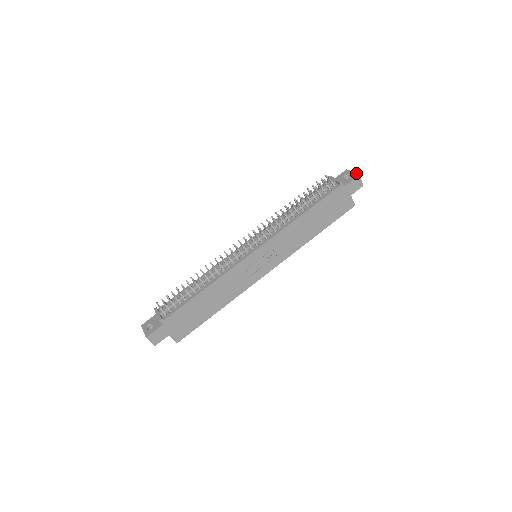
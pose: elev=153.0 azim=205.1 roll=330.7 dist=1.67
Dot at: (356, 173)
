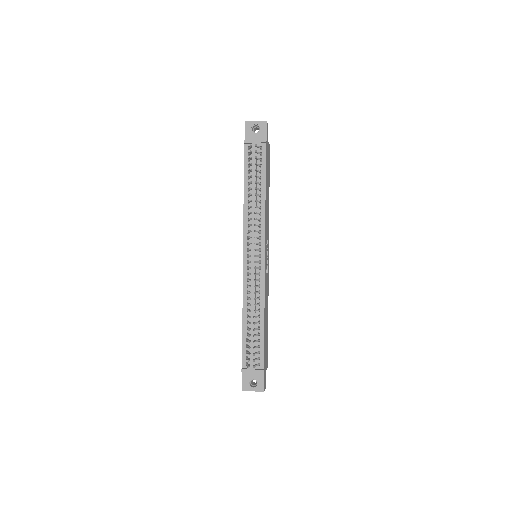
Dot at: (262, 121)
